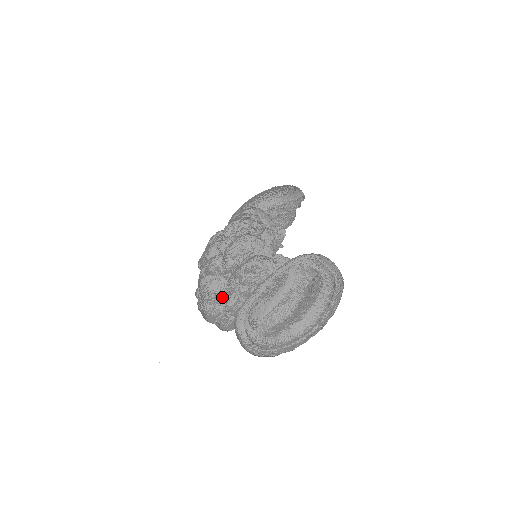
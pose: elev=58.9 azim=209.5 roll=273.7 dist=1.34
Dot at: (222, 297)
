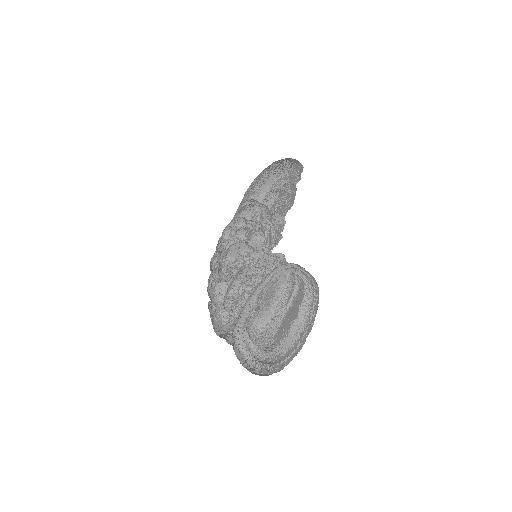
Dot at: (236, 302)
